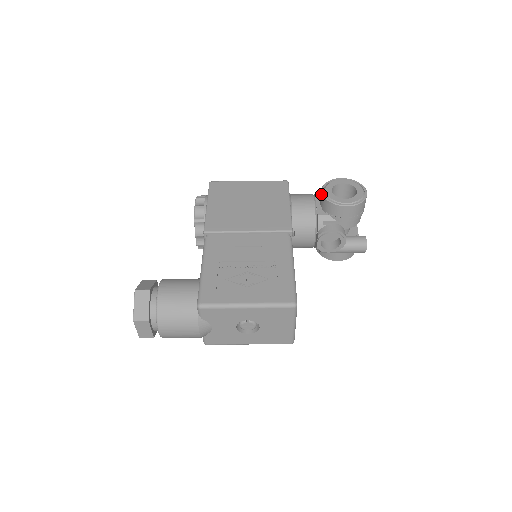
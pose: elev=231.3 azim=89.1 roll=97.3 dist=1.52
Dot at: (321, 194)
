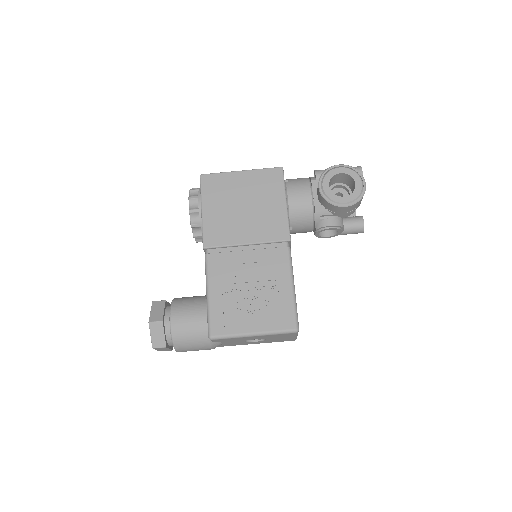
Dot at: (318, 189)
